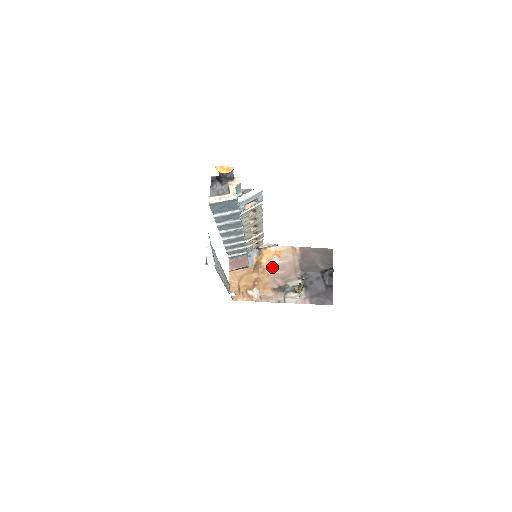
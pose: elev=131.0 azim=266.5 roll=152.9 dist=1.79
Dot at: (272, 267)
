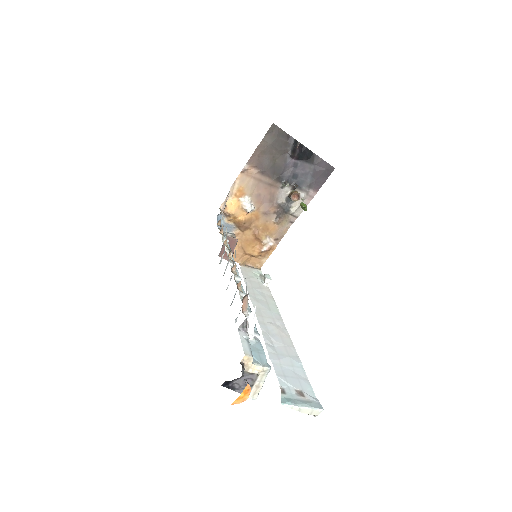
Dot at: (251, 210)
